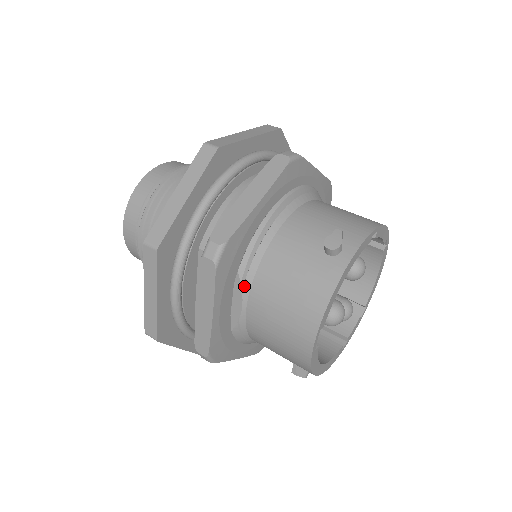
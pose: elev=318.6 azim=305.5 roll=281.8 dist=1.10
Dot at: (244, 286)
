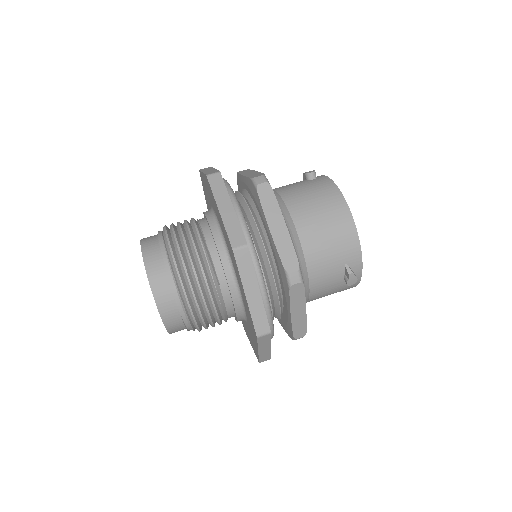
Dot at: occluded
